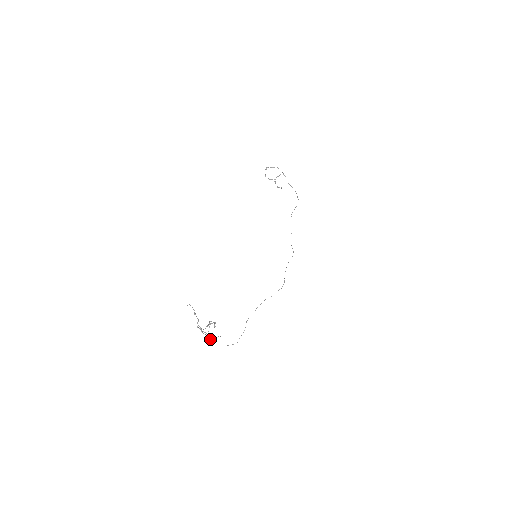
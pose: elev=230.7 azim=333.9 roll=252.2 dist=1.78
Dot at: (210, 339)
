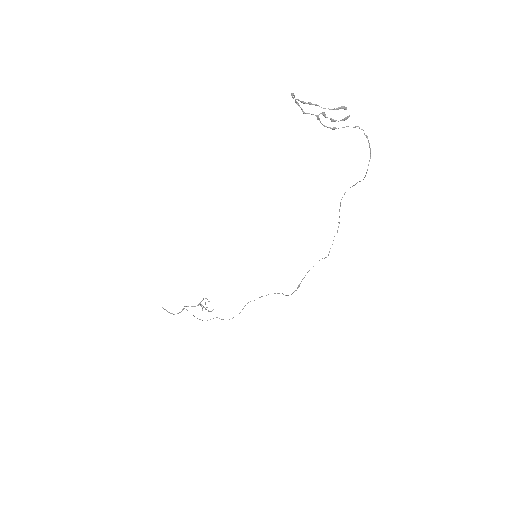
Dot at: occluded
